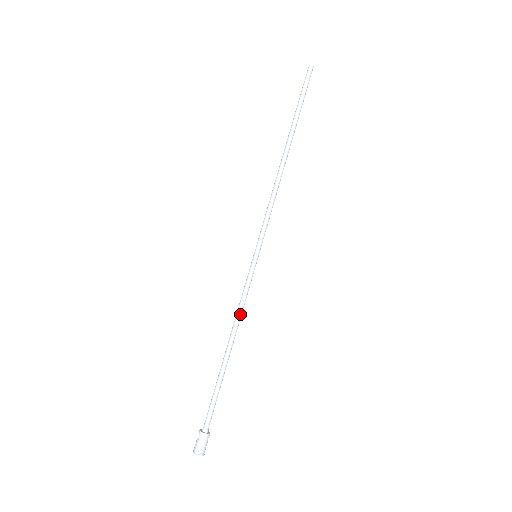
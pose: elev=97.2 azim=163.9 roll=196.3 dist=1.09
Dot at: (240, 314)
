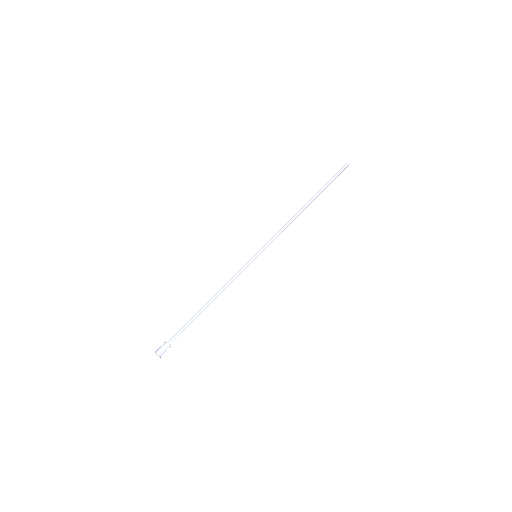
Dot at: (228, 284)
